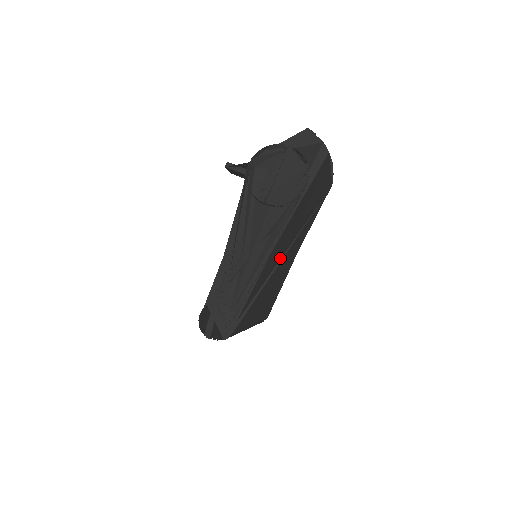
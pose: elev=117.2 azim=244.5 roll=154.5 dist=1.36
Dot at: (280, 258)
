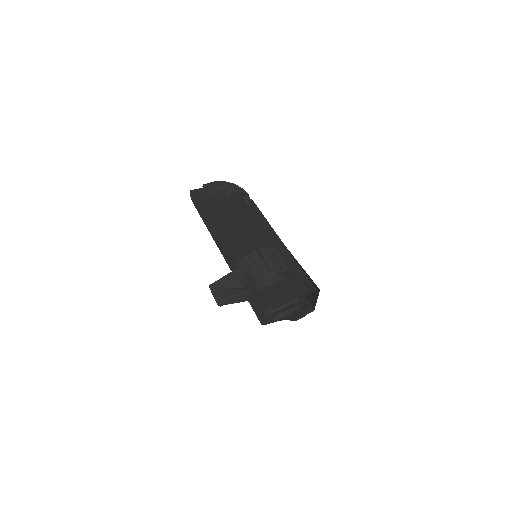
Dot at: occluded
